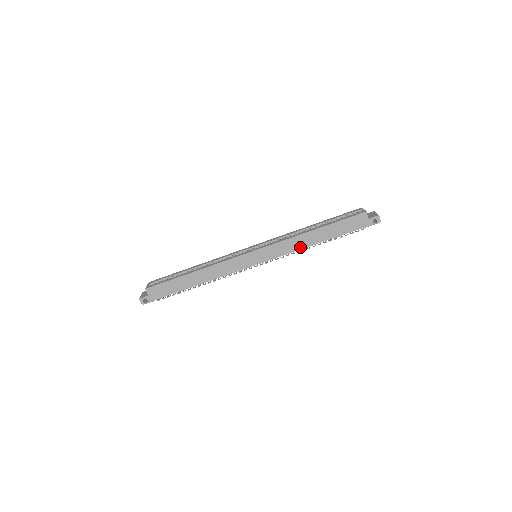
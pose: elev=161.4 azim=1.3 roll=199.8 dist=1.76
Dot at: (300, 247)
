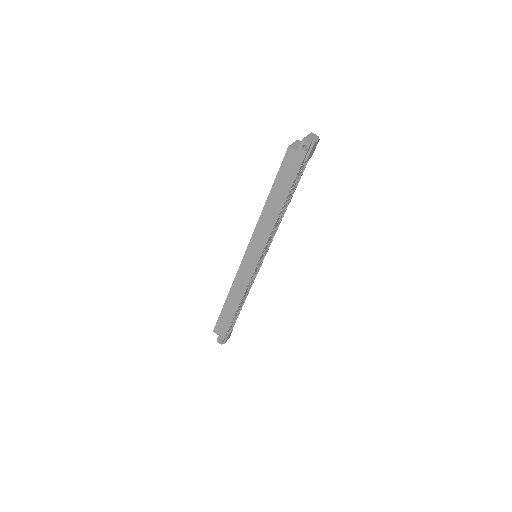
Dot at: (271, 225)
